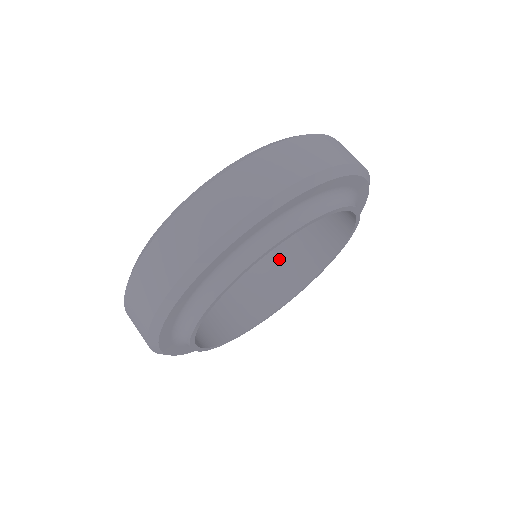
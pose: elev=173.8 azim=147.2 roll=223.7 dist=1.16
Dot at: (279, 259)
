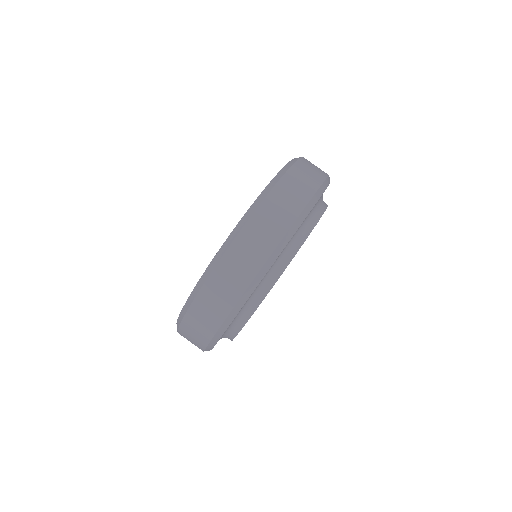
Dot at: occluded
